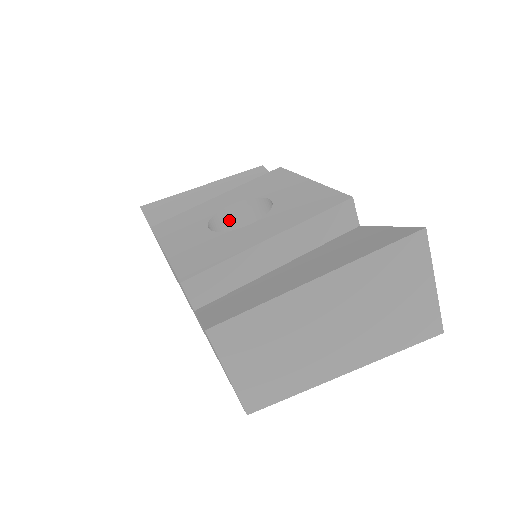
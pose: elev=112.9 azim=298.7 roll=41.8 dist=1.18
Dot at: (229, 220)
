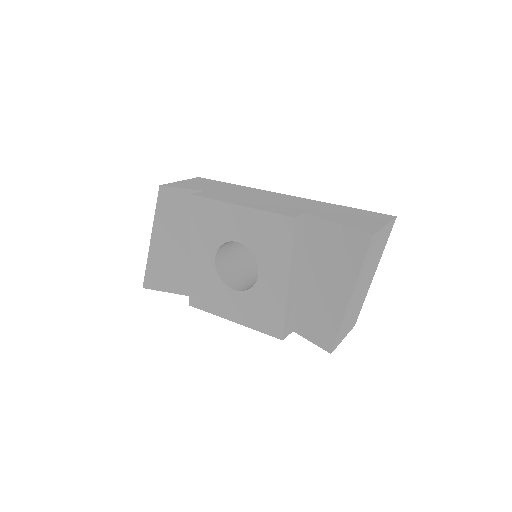
Dot at: (221, 261)
